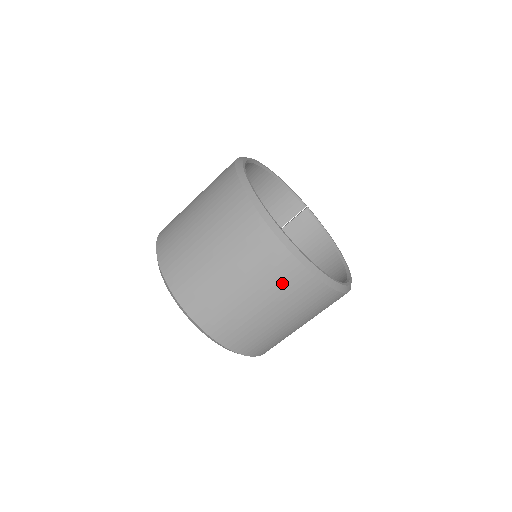
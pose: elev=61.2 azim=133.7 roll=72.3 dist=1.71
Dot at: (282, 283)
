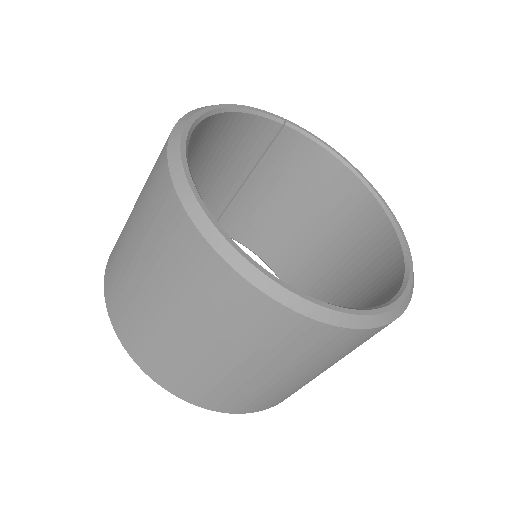
Dot at: (344, 350)
